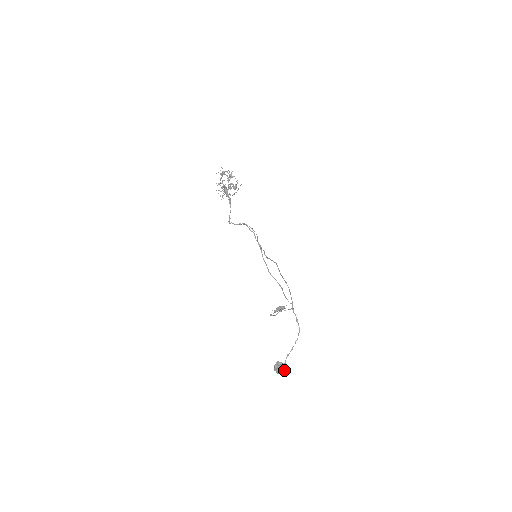
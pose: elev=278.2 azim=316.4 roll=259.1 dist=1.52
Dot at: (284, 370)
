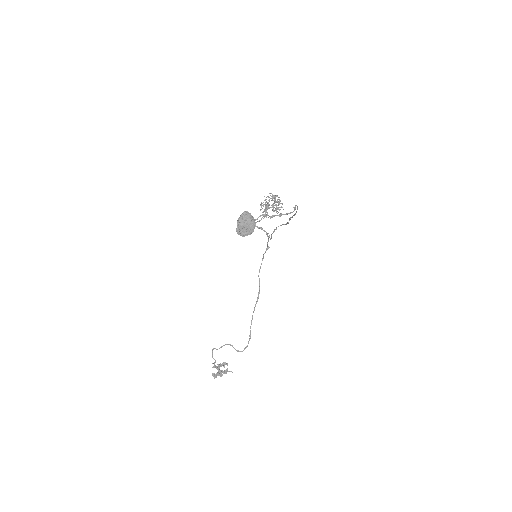
Dot at: (247, 230)
